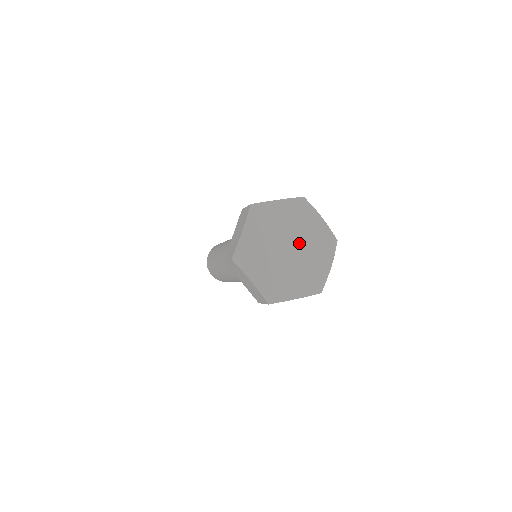
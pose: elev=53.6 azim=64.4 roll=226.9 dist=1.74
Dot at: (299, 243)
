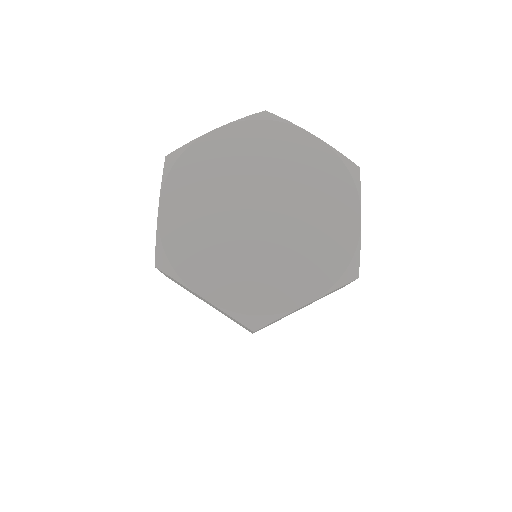
Dot at: (279, 195)
